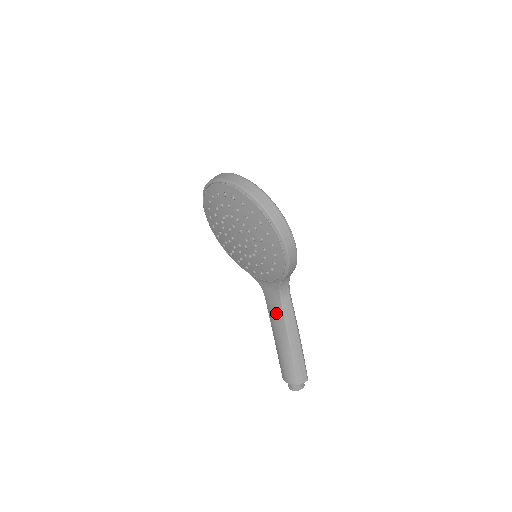
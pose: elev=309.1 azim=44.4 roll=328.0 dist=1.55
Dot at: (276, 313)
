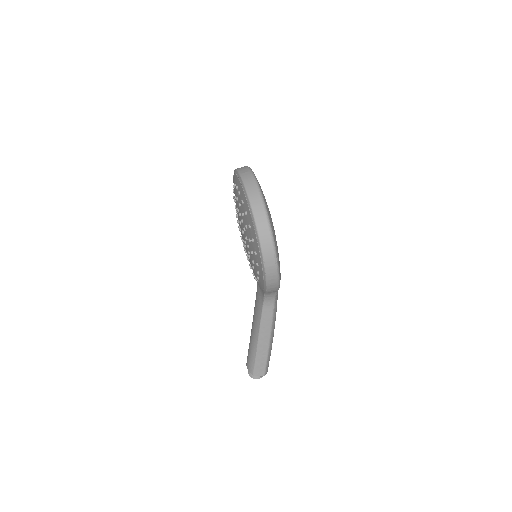
Dot at: (257, 311)
